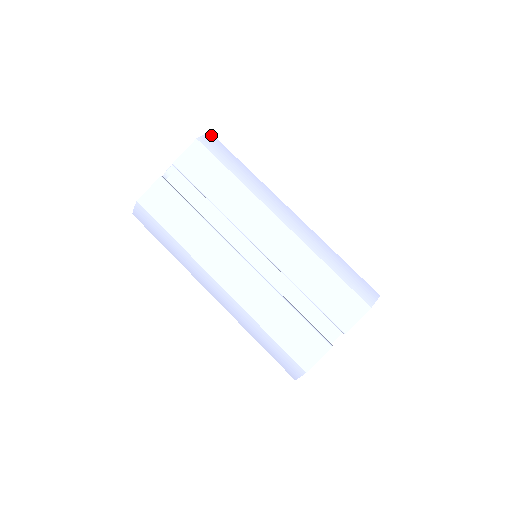
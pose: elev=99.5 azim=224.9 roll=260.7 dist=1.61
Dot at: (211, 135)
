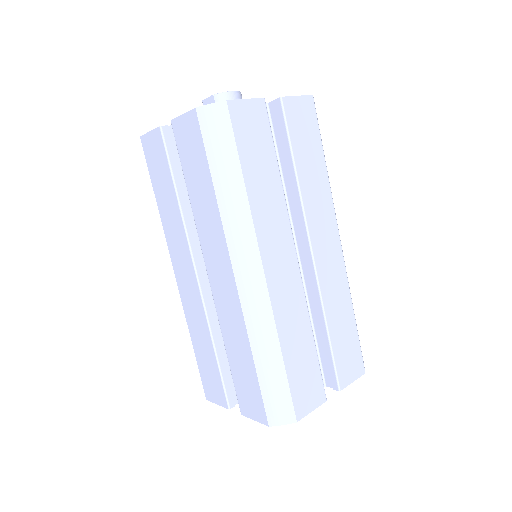
Dot at: occluded
